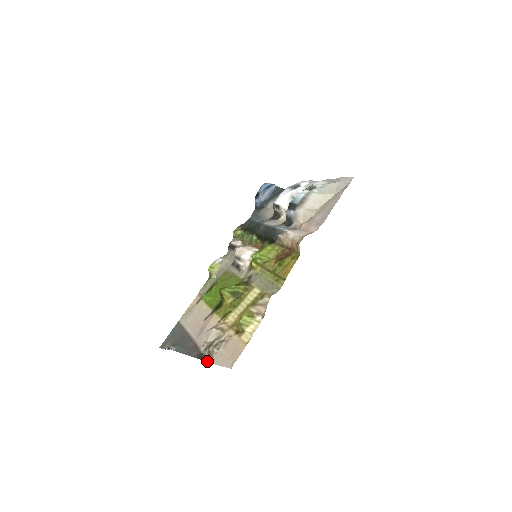
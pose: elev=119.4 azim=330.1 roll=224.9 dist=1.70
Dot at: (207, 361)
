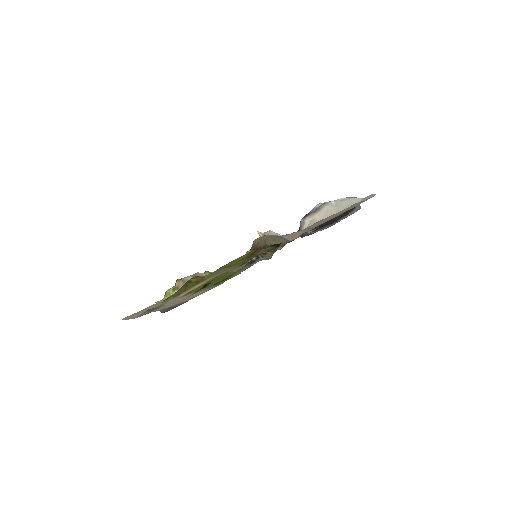
Dot at: occluded
